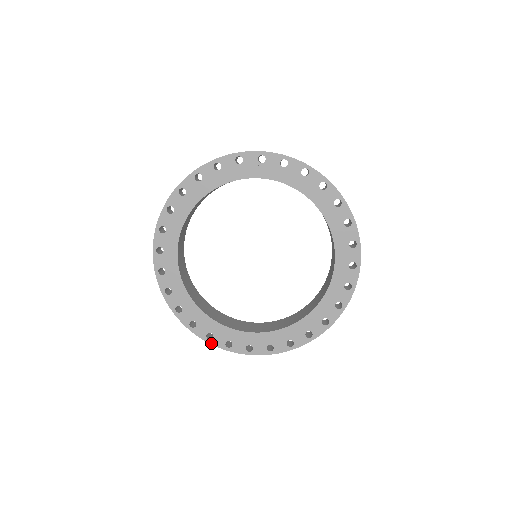
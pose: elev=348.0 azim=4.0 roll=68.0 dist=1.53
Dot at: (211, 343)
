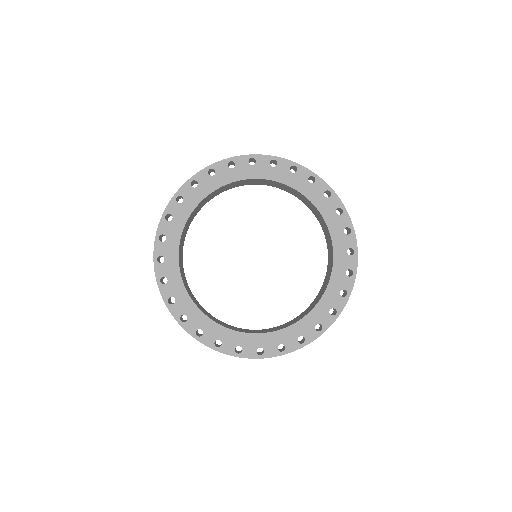
Dot at: (200, 340)
